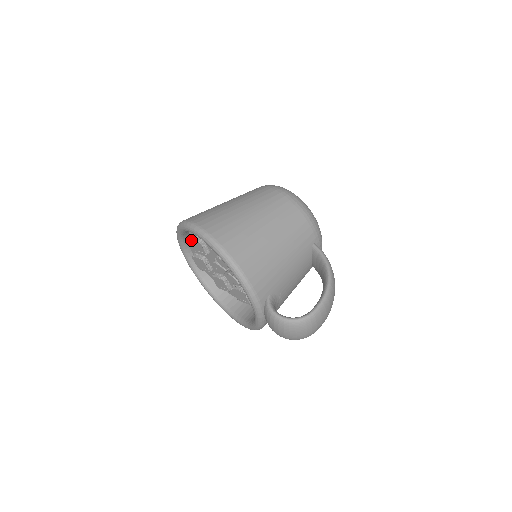
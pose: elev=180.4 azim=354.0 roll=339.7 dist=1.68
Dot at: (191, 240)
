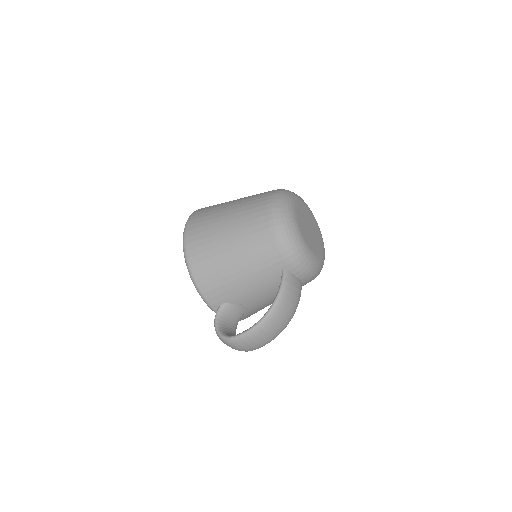
Dot at: occluded
